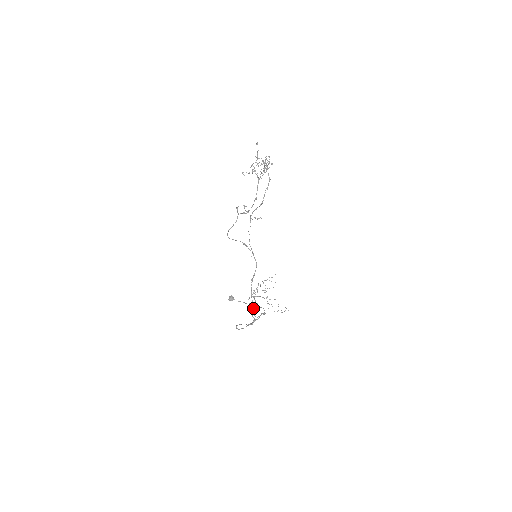
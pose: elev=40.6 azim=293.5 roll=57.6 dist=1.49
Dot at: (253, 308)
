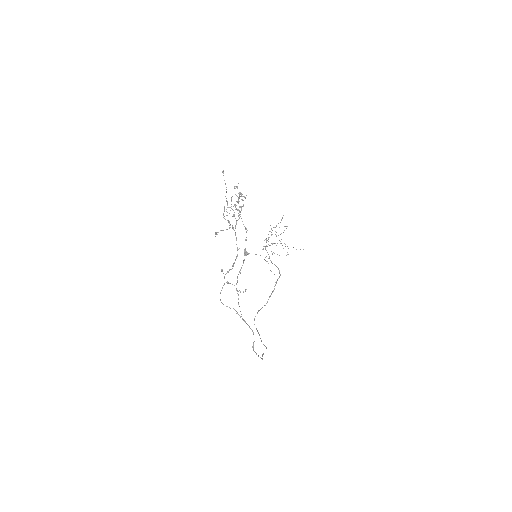
Dot at: (261, 358)
